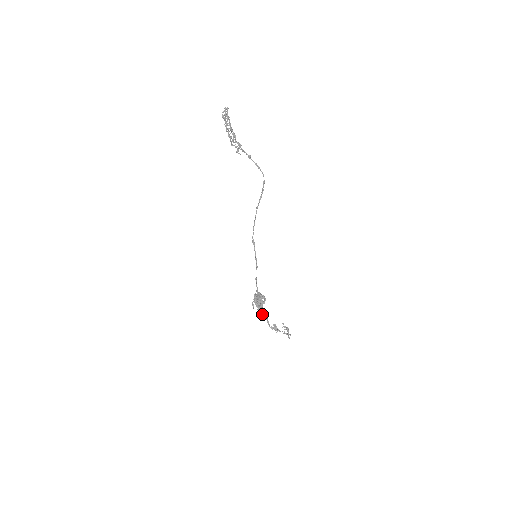
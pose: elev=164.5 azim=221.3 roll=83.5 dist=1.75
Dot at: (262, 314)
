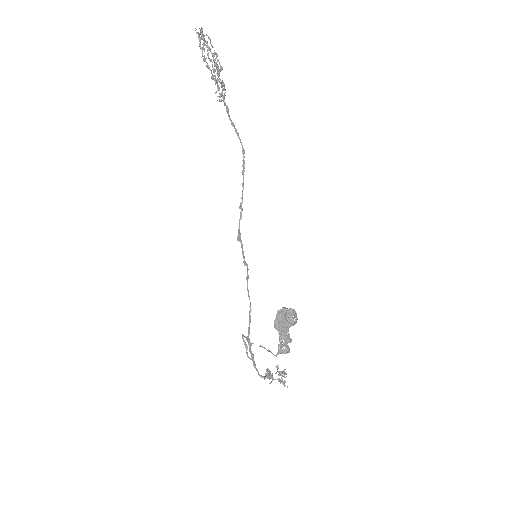
Dot at: (281, 346)
